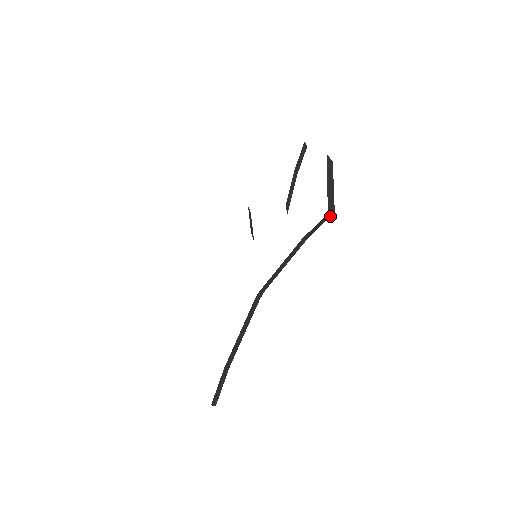
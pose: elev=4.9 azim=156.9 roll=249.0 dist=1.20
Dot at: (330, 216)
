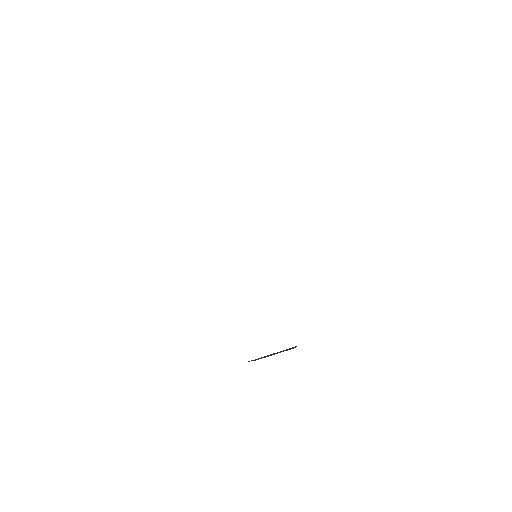
Dot at: occluded
